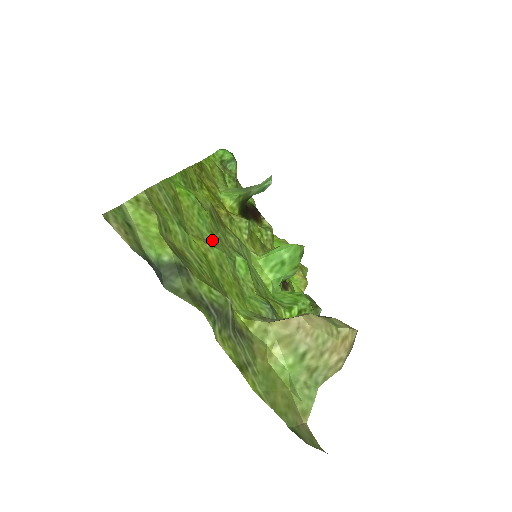
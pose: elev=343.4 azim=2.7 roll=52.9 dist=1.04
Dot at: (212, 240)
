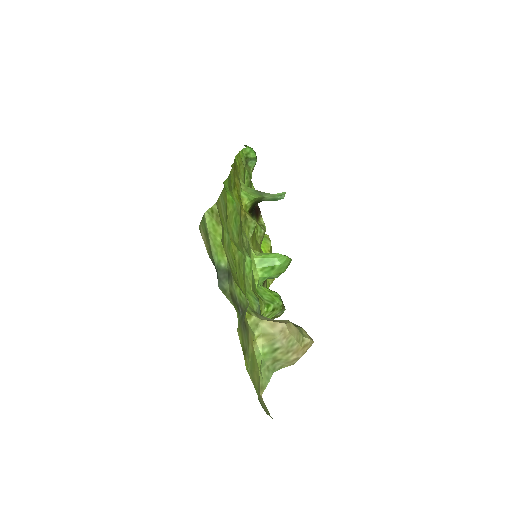
Dot at: (237, 241)
